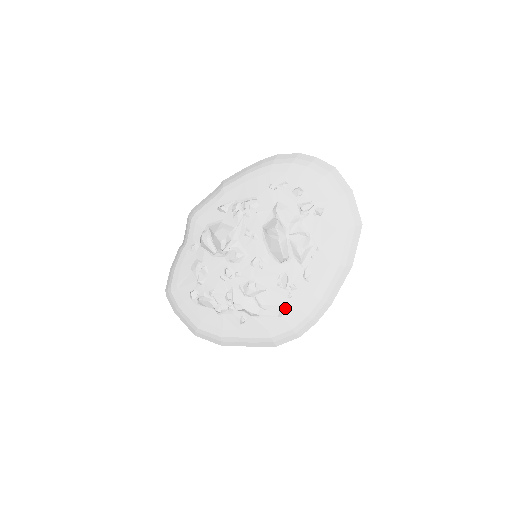
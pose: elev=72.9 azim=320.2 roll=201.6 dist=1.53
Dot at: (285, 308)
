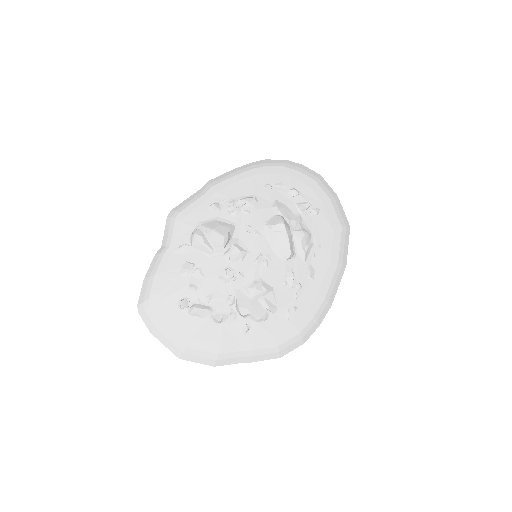
Dot at: (292, 310)
